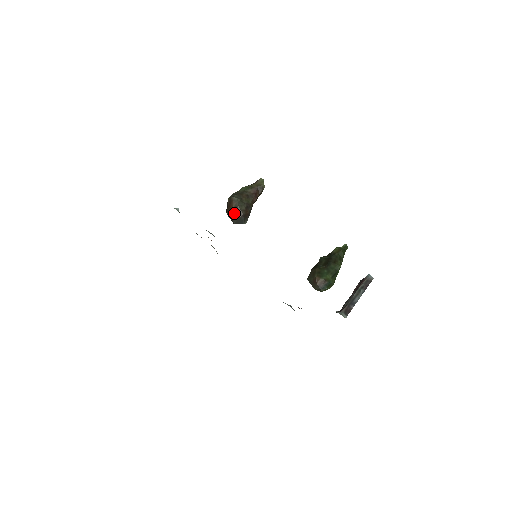
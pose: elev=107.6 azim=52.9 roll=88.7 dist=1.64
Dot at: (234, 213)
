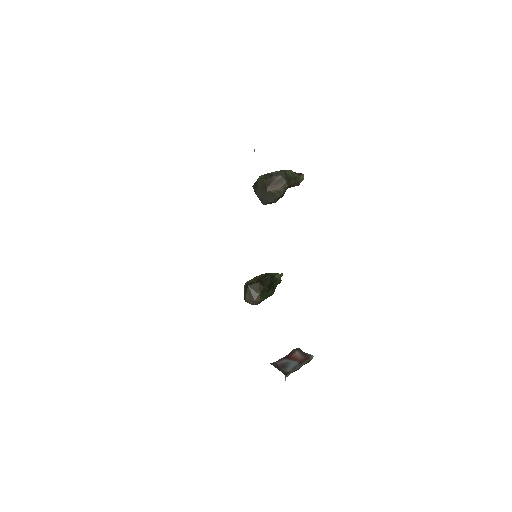
Dot at: (273, 195)
